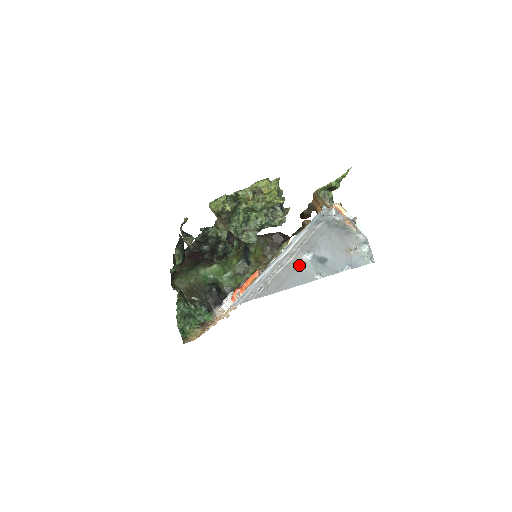
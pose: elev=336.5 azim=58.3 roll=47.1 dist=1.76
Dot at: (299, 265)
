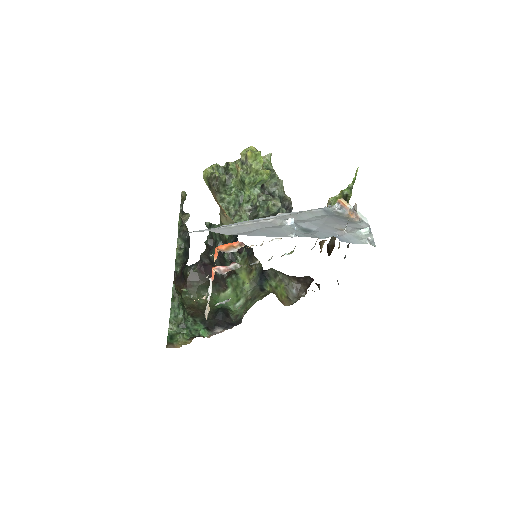
Dot at: (276, 226)
